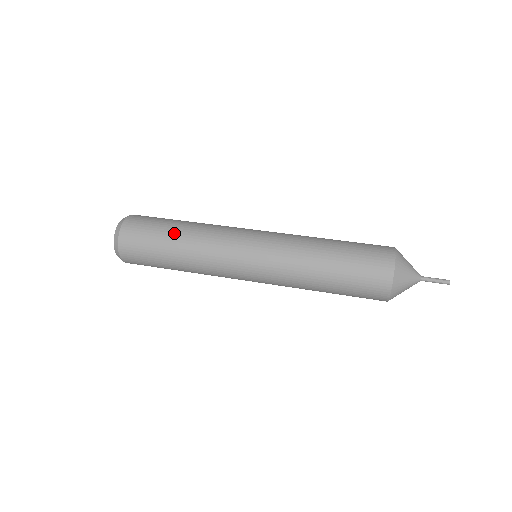
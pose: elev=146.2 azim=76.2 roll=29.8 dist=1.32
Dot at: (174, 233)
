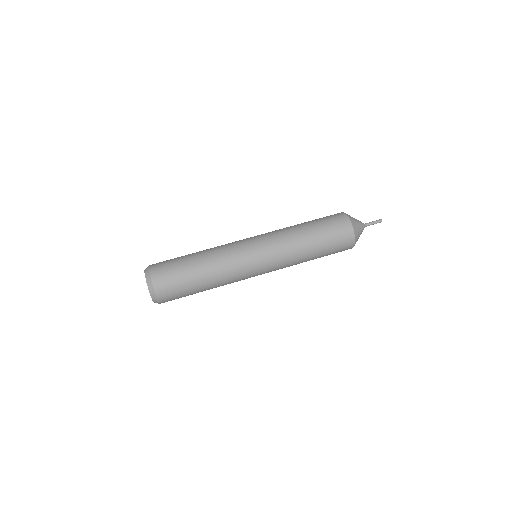
Dot at: (195, 262)
